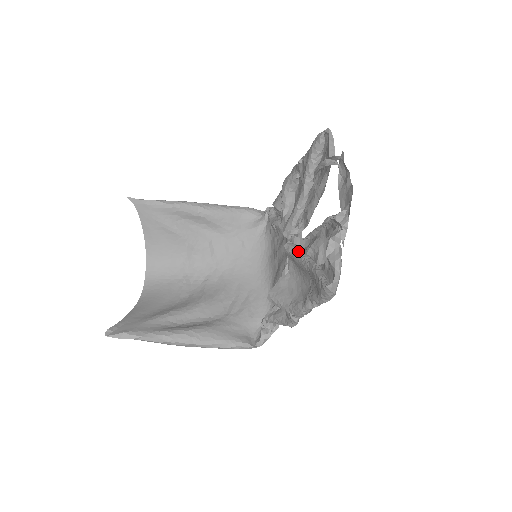
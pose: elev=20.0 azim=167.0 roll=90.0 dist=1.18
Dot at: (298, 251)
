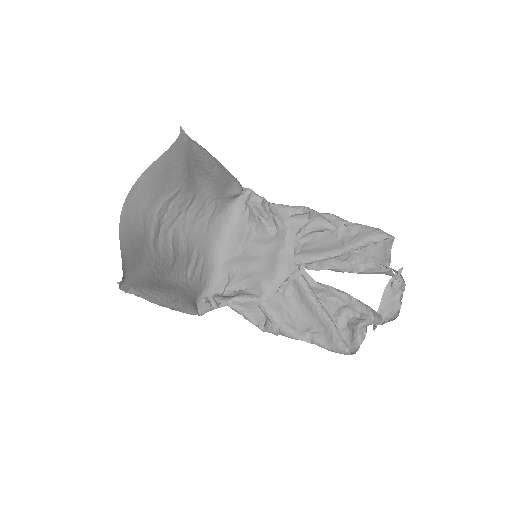
Dot at: (313, 292)
